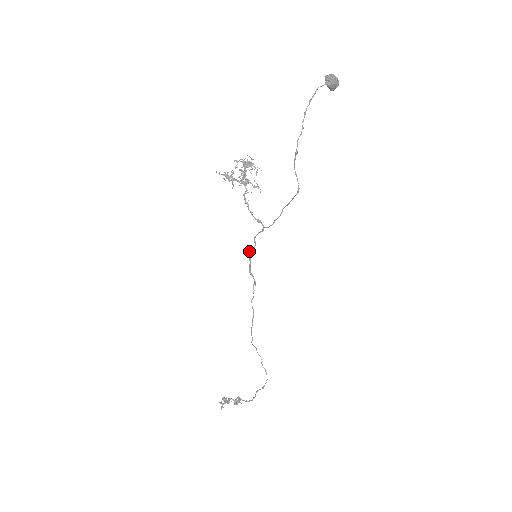
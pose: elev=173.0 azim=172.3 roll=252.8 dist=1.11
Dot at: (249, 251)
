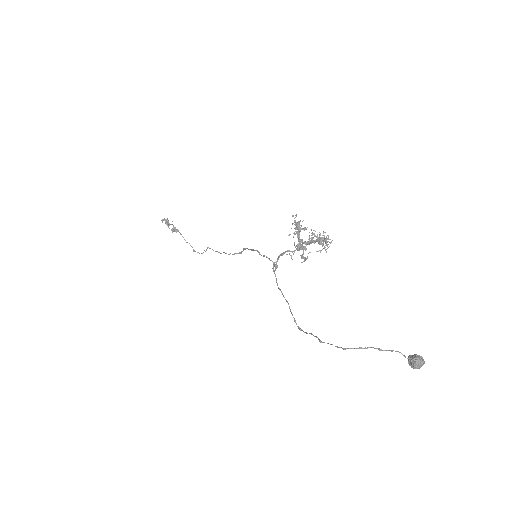
Dot at: (255, 250)
